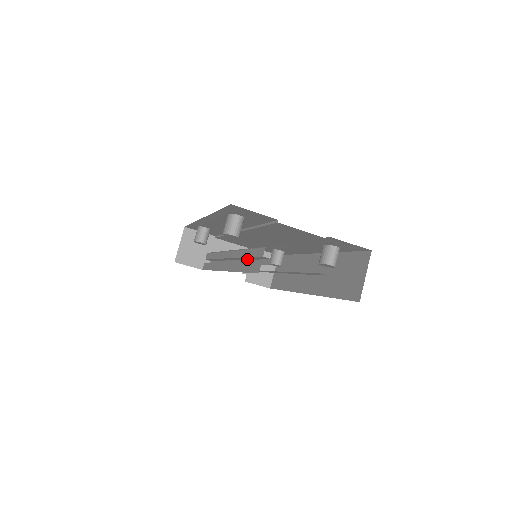
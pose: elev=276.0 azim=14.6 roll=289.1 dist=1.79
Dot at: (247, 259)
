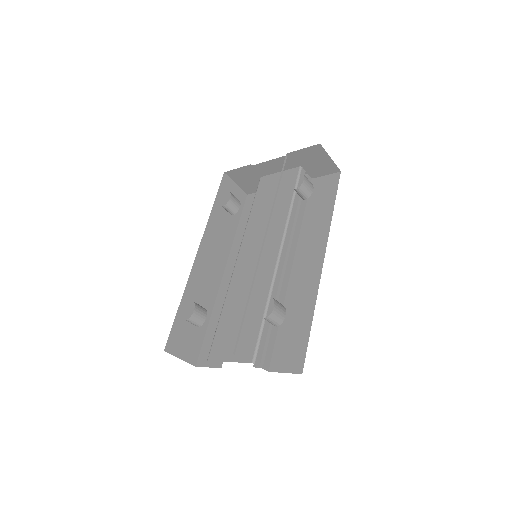
Dot at: occluded
